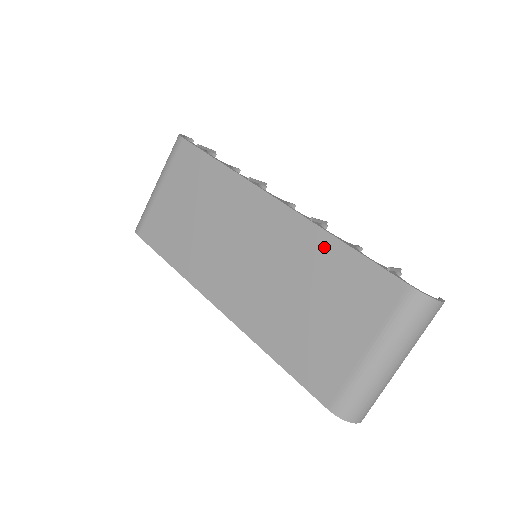
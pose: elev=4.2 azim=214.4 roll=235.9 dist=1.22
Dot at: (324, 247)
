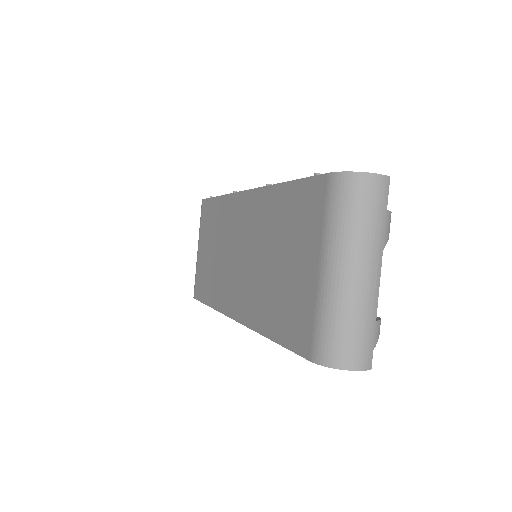
Dot at: (274, 199)
